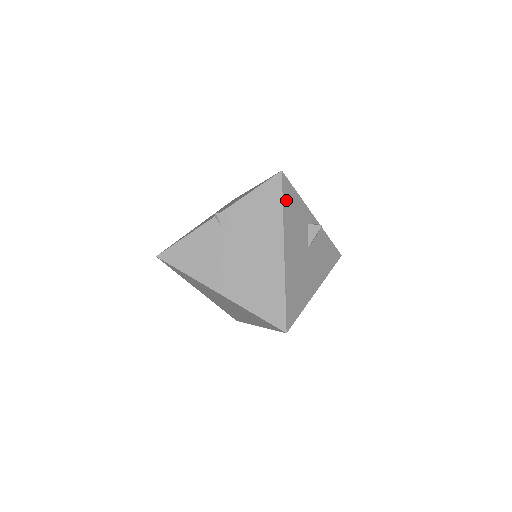
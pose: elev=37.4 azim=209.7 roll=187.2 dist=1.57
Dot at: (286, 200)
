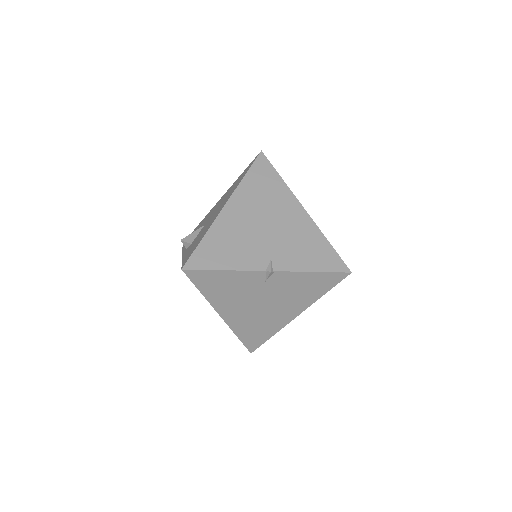
Dot at: occluded
